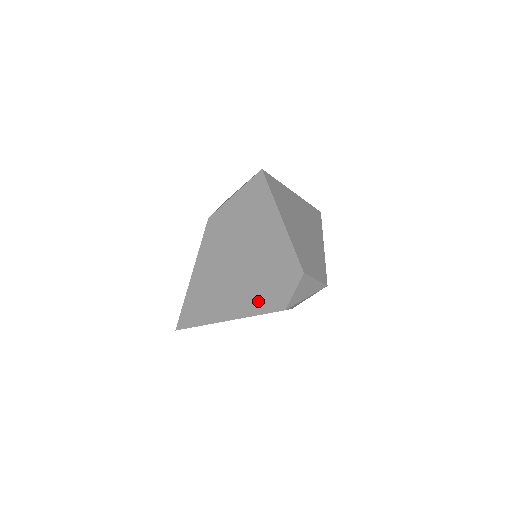
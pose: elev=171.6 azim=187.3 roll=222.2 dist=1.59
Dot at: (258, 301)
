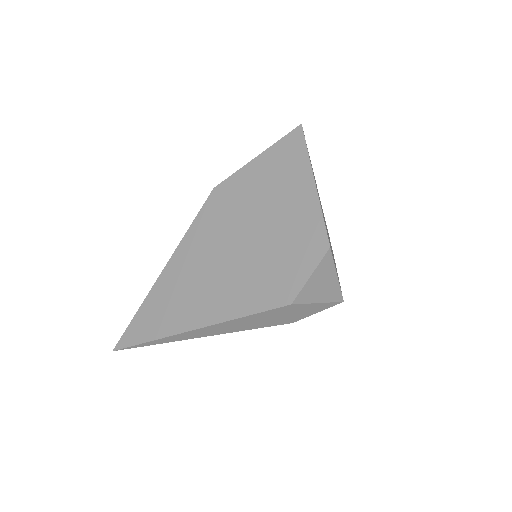
Dot at: (253, 294)
